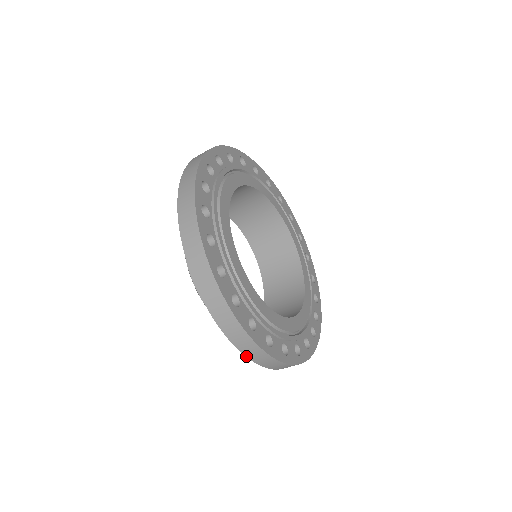
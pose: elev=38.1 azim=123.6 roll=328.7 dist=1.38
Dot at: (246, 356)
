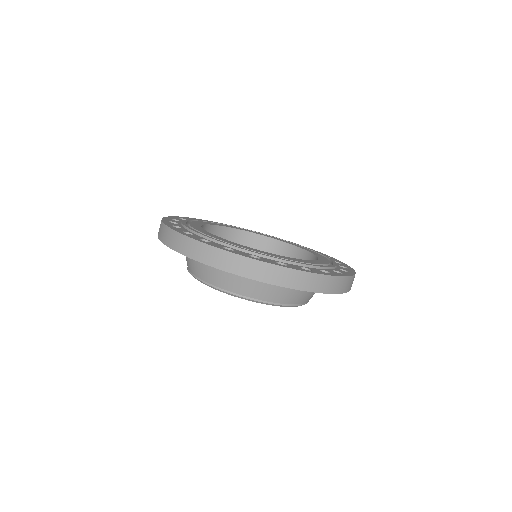
Dot at: occluded
